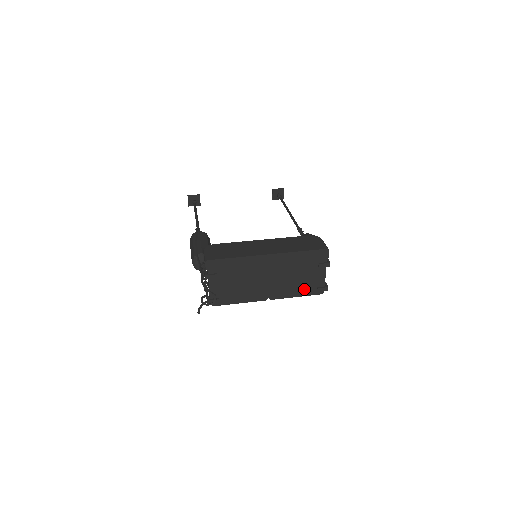
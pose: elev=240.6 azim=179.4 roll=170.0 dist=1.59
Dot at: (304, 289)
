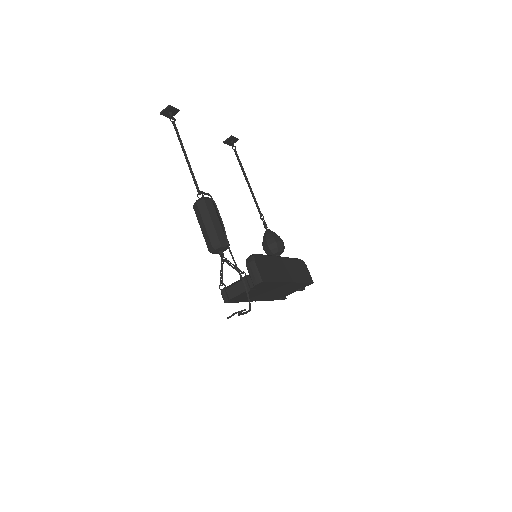
Dot at: (276, 298)
